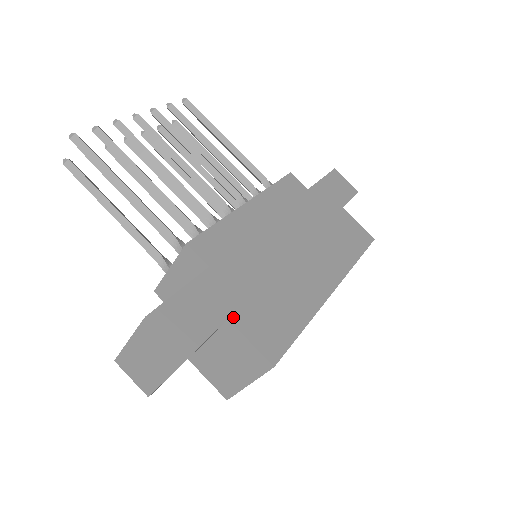
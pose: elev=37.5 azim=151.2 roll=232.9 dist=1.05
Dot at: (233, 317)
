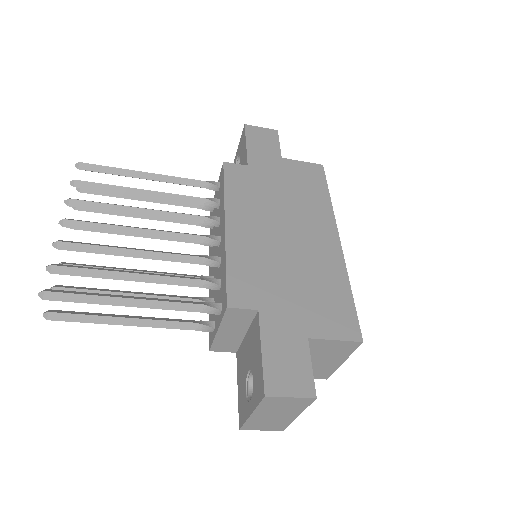
Dot at: (309, 333)
